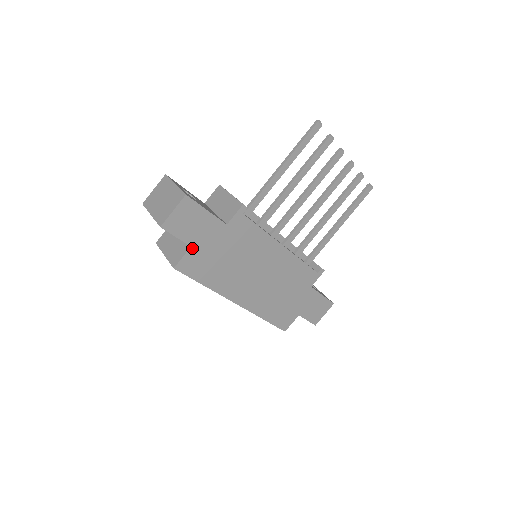
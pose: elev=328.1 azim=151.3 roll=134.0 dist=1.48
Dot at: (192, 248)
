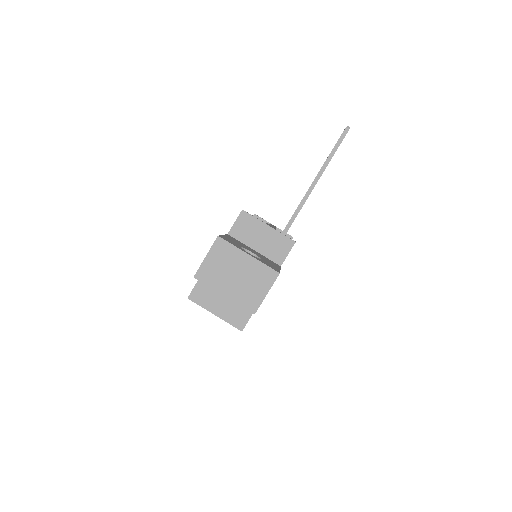
Dot at: occluded
